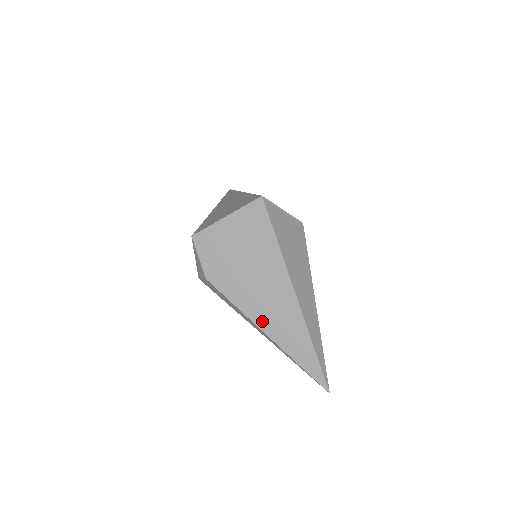
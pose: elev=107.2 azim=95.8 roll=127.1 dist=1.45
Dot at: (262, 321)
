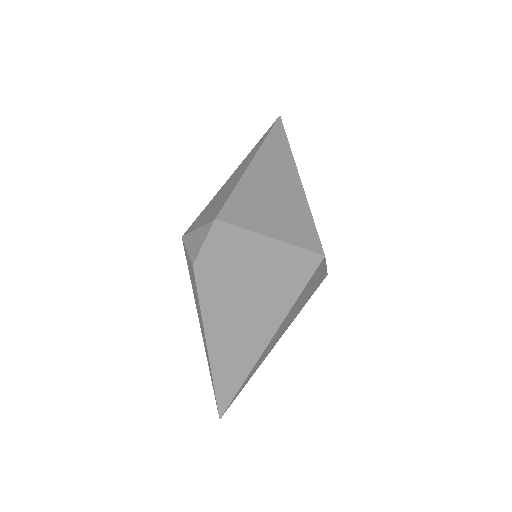
Dot at: (214, 338)
